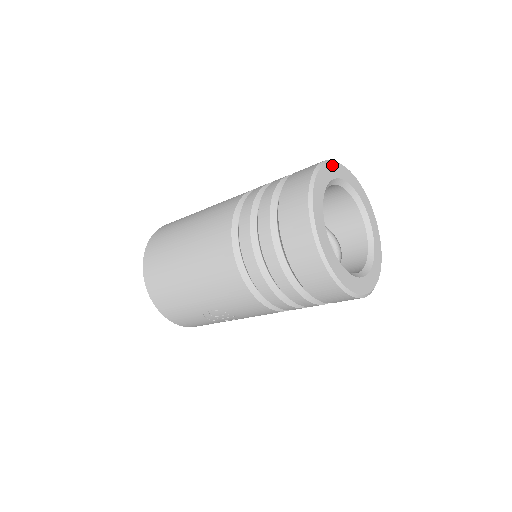
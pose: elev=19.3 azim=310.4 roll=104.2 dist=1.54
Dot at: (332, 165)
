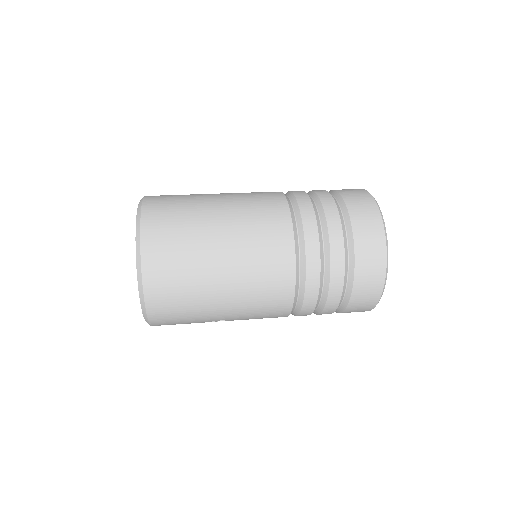
Dot at: occluded
